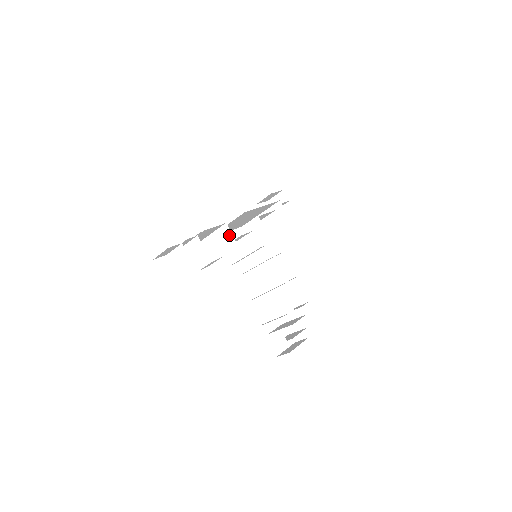
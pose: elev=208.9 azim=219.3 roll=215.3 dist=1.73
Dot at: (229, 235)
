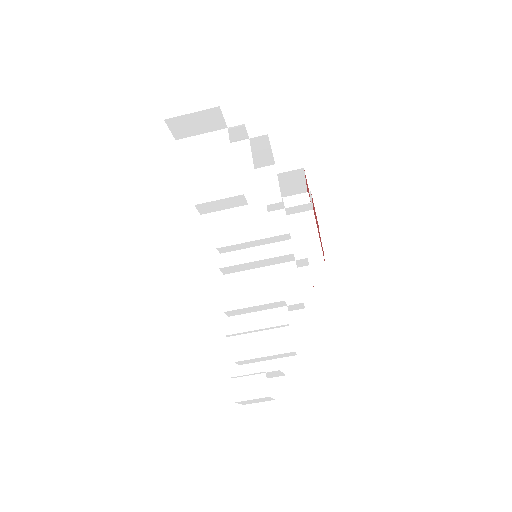
Dot at: (272, 181)
